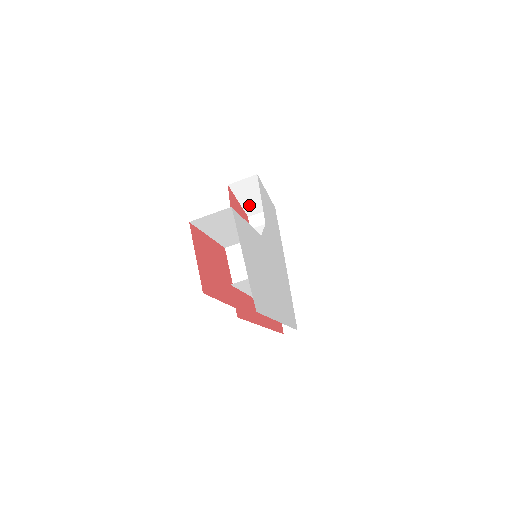
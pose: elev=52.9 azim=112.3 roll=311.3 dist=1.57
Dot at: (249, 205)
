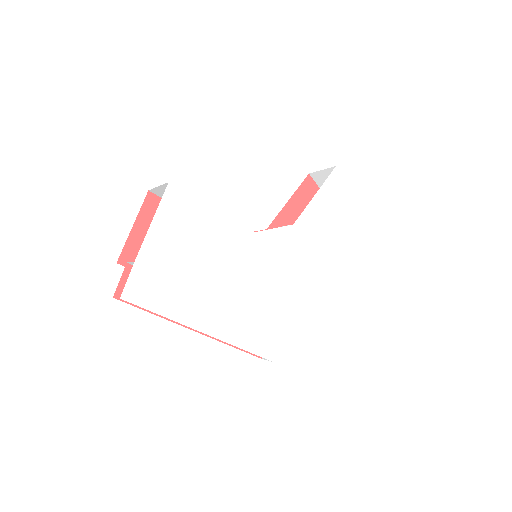
Dot at: occluded
